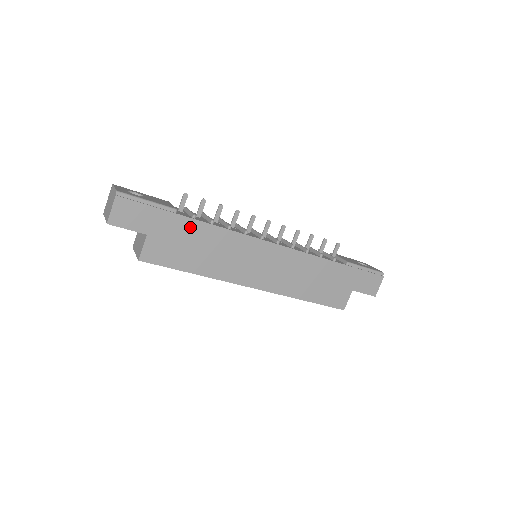
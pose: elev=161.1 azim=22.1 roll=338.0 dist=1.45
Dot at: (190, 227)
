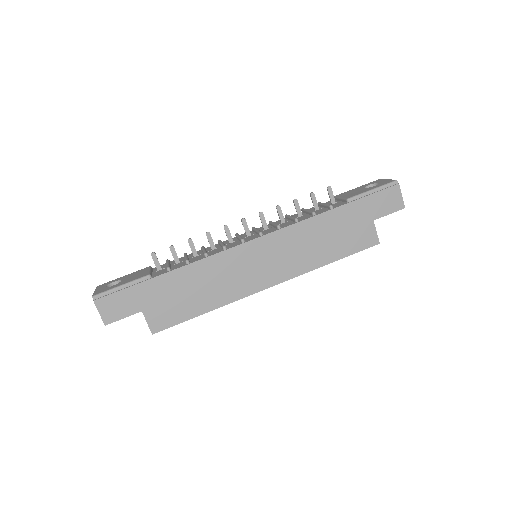
Dot at: (171, 280)
